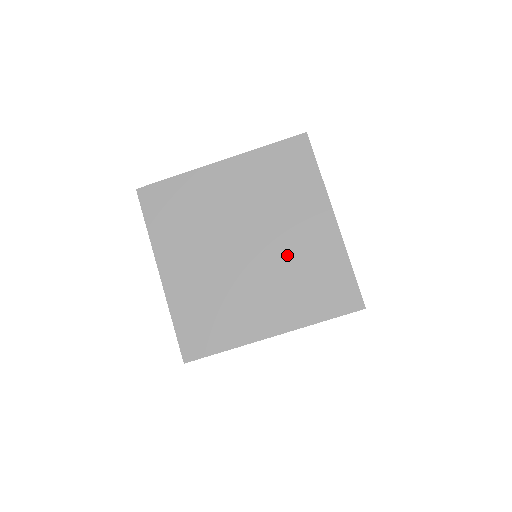
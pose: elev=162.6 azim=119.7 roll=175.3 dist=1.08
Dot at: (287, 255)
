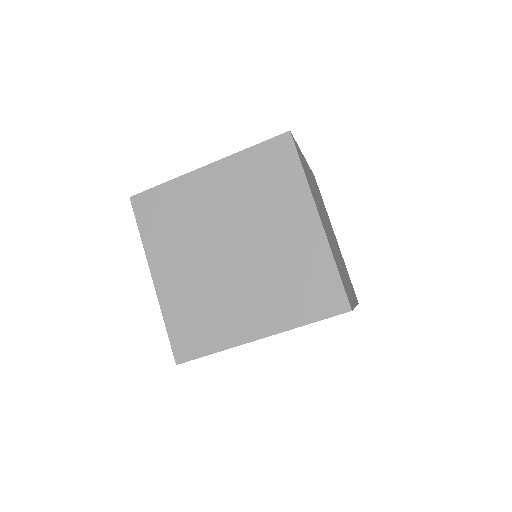
Dot at: (272, 257)
